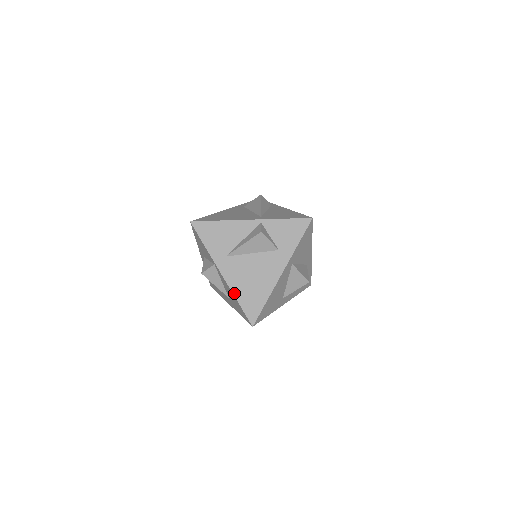
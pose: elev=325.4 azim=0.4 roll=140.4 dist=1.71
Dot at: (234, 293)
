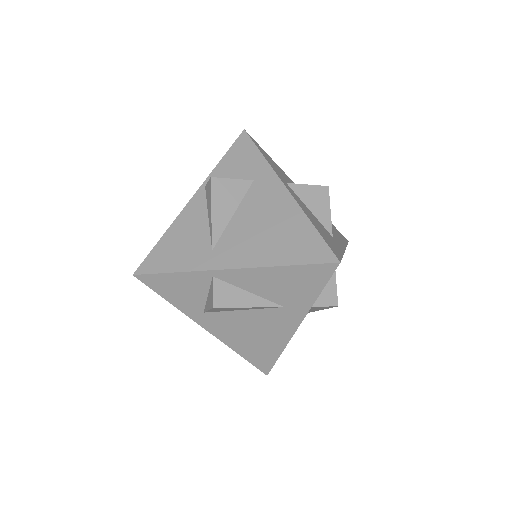
Dot at: (270, 265)
